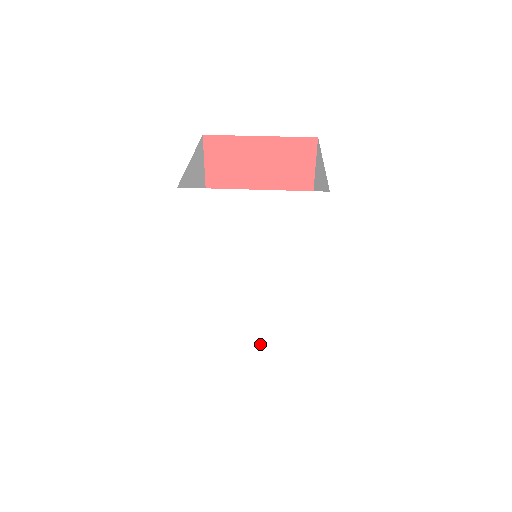
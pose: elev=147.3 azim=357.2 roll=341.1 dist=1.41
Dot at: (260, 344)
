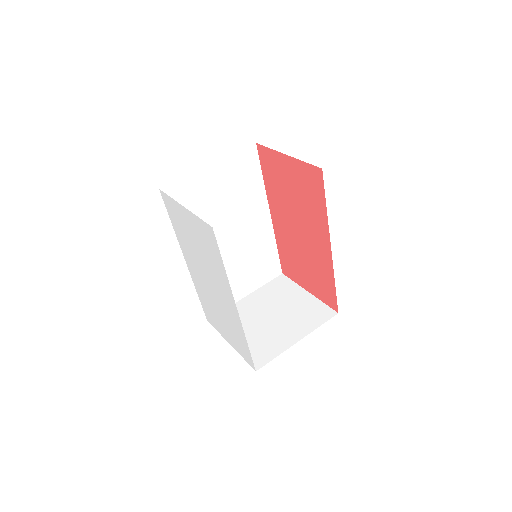
Dot at: (225, 323)
